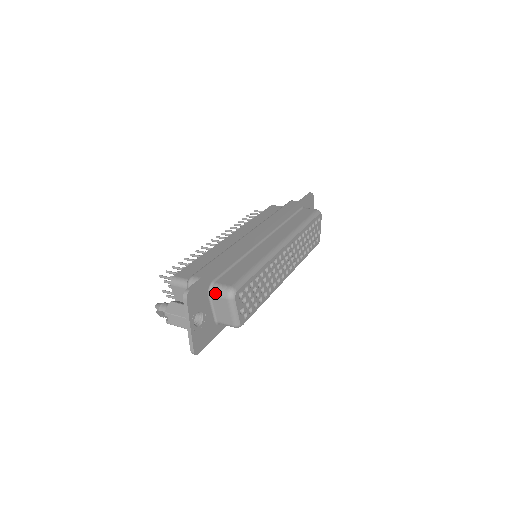
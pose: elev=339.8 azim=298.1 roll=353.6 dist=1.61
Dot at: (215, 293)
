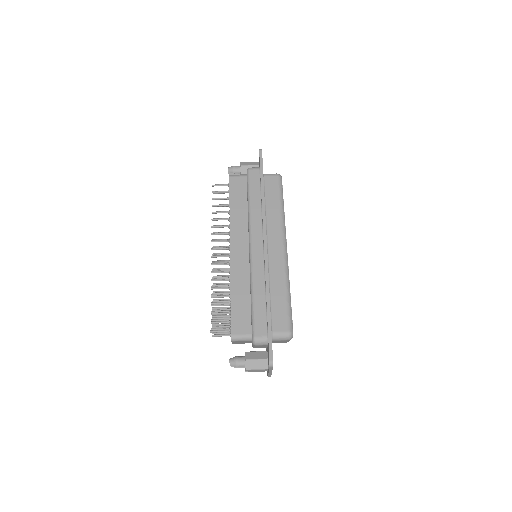
Dot at: (277, 340)
